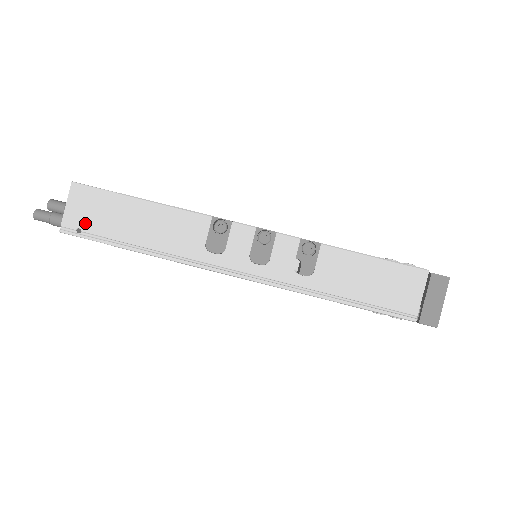
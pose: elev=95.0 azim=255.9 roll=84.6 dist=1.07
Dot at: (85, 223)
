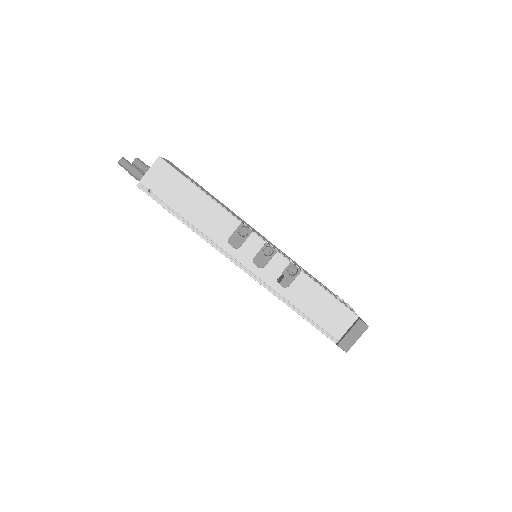
Dot at: (156, 188)
